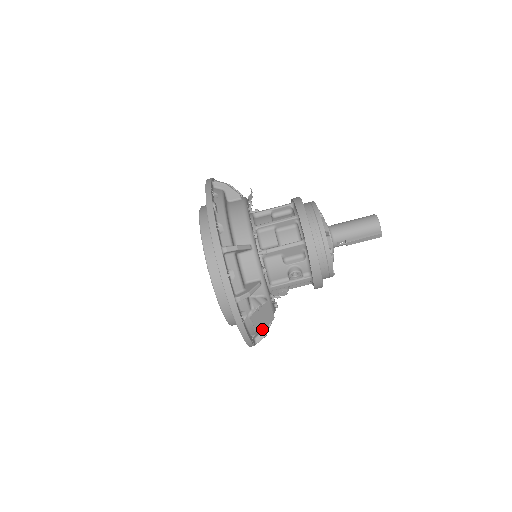
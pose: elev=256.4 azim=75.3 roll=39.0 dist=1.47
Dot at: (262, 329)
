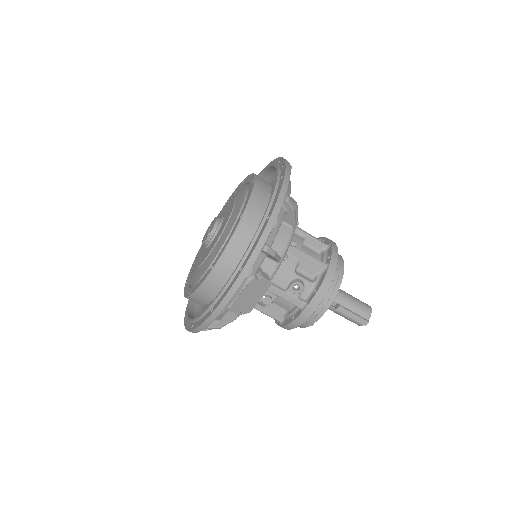
Dot at: (234, 311)
